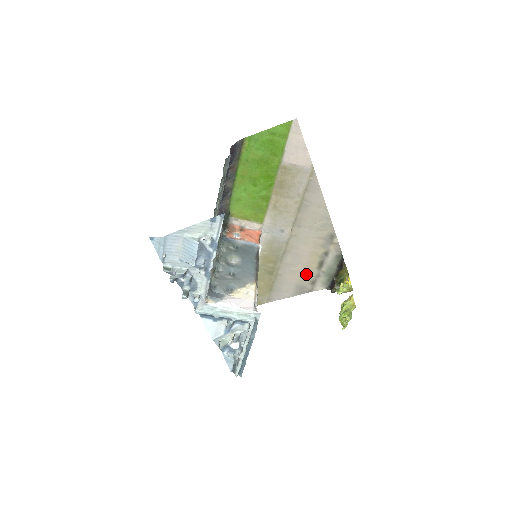
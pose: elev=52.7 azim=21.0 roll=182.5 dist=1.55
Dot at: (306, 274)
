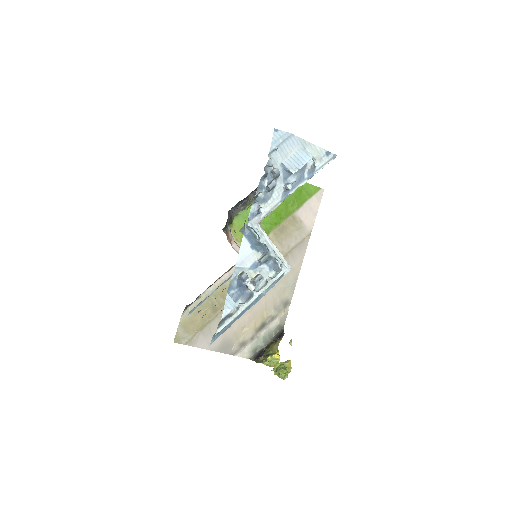
Dot at: (243, 331)
